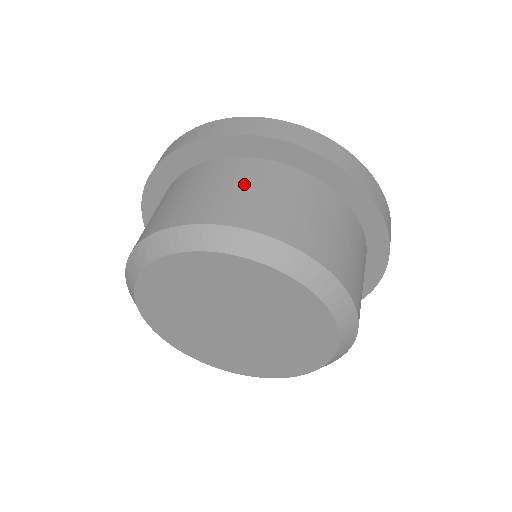
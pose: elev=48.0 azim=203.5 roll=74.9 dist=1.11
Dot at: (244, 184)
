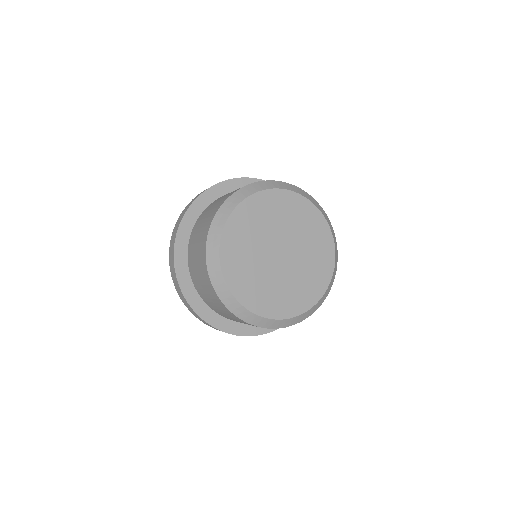
Dot at: occluded
